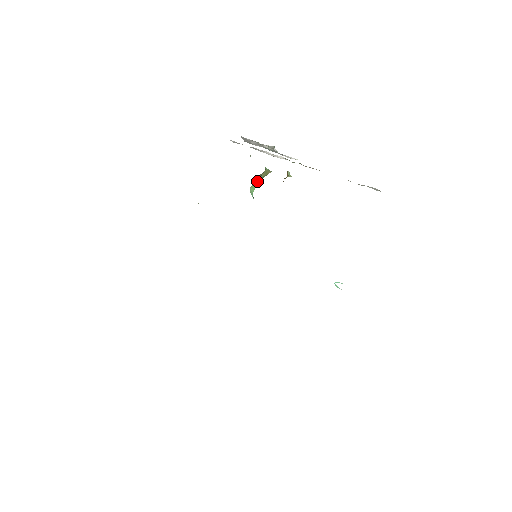
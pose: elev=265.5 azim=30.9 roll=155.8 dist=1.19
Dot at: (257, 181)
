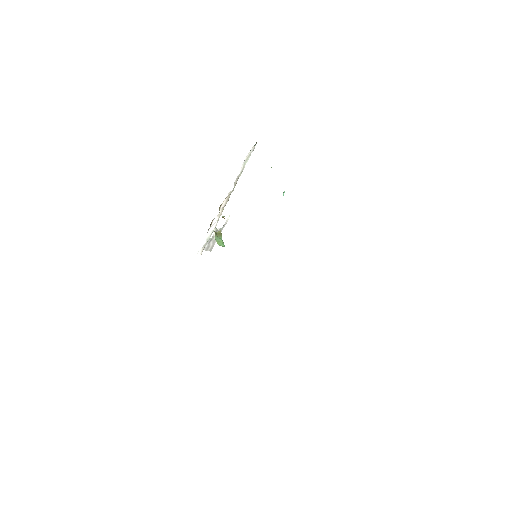
Dot at: (219, 240)
